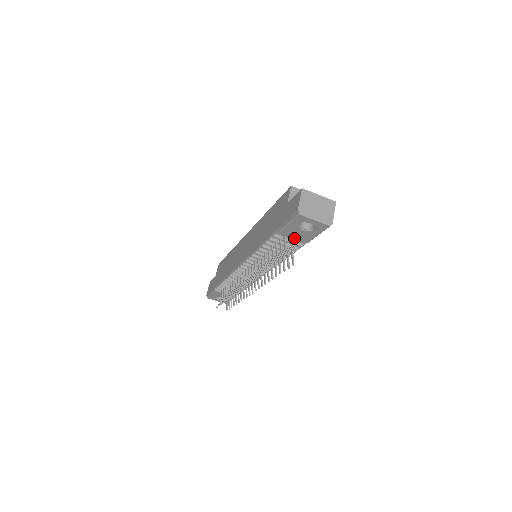
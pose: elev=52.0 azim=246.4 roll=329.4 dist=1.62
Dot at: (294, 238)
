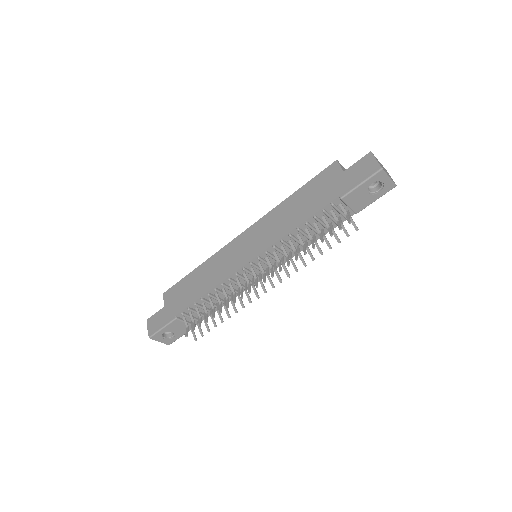
Dot at: (351, 206)
